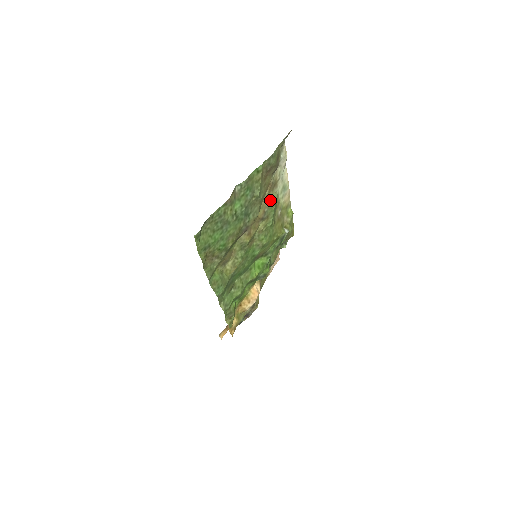
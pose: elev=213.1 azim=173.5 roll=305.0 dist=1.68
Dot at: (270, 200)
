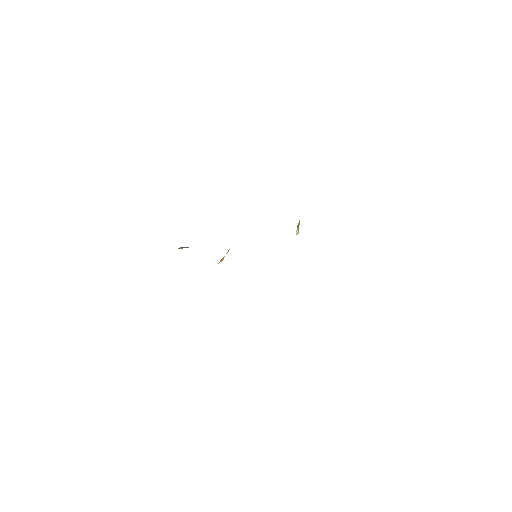
Dot at: occluded
